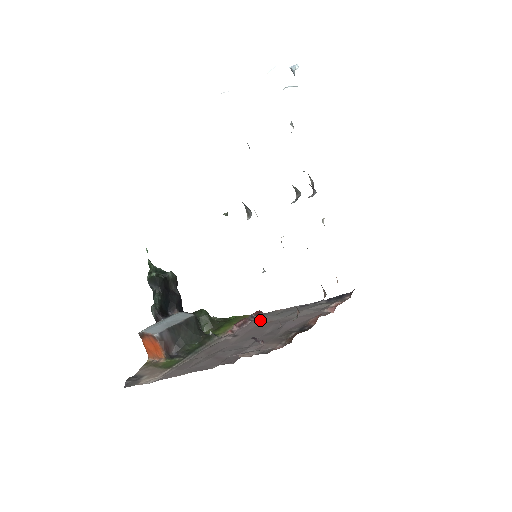
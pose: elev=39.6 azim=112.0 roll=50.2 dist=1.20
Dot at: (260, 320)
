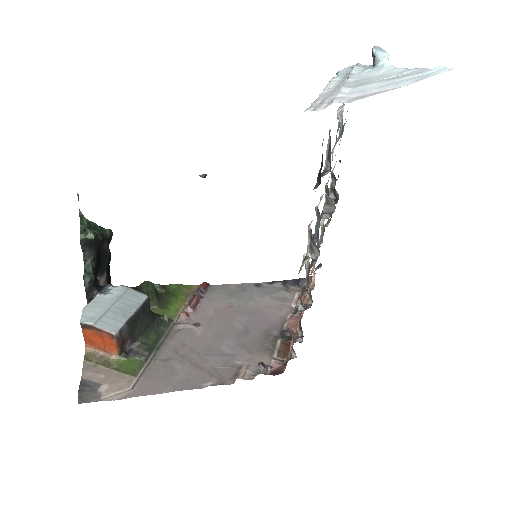
Dot at: (215, 300)
